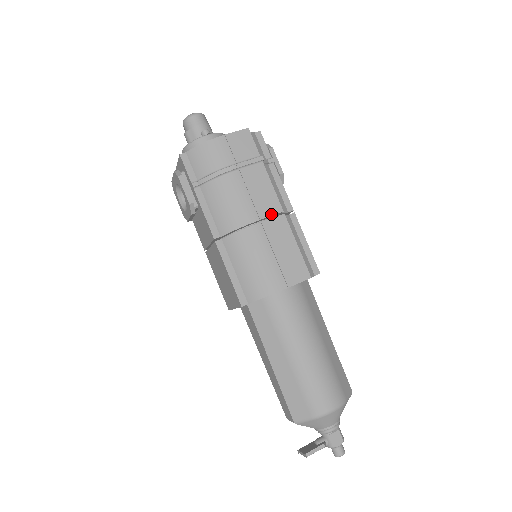
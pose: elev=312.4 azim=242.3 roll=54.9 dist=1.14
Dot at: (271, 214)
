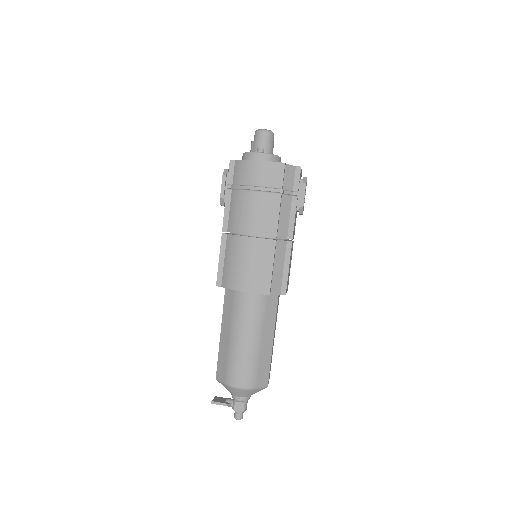
Dot at: (266, 235)
